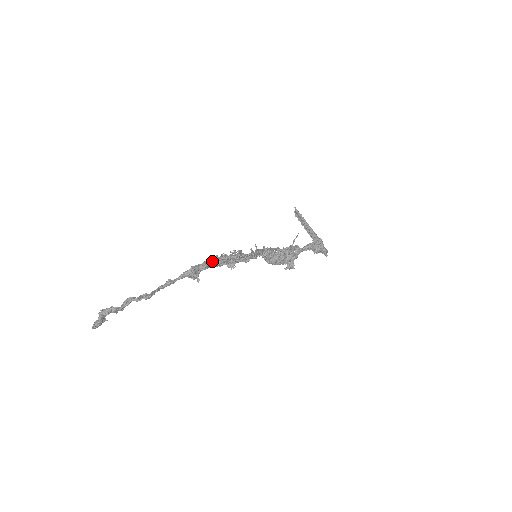
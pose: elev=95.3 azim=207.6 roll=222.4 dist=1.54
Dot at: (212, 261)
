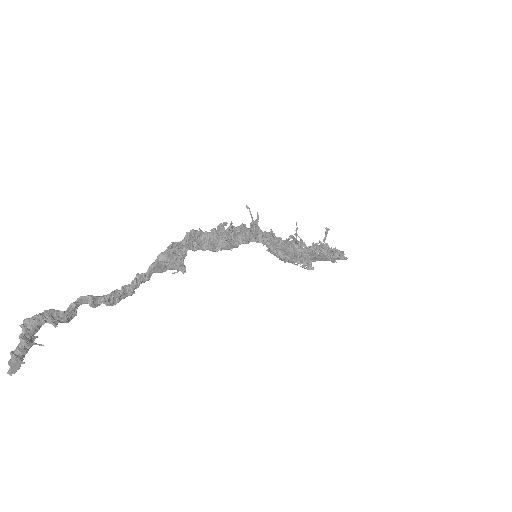
Dot at: (196, 238)
